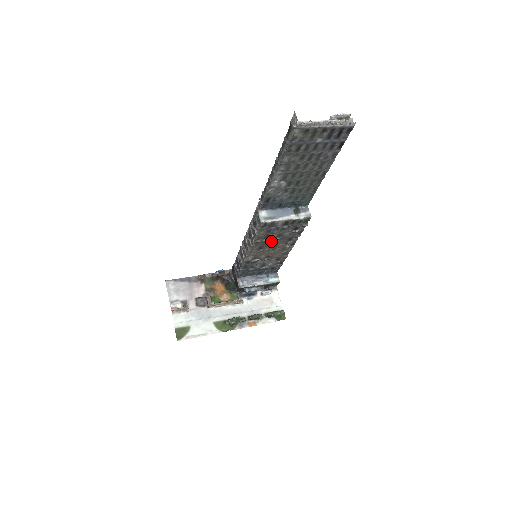
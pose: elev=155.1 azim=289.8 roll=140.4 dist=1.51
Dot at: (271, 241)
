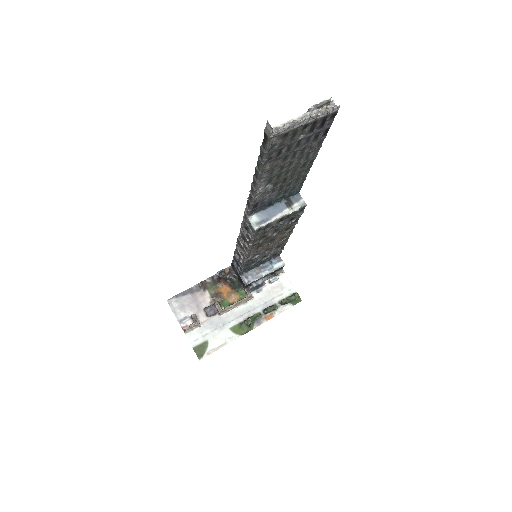
Dot at: (268, 238)
